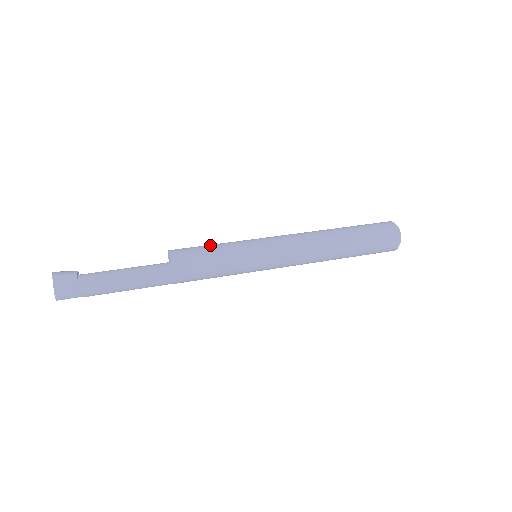
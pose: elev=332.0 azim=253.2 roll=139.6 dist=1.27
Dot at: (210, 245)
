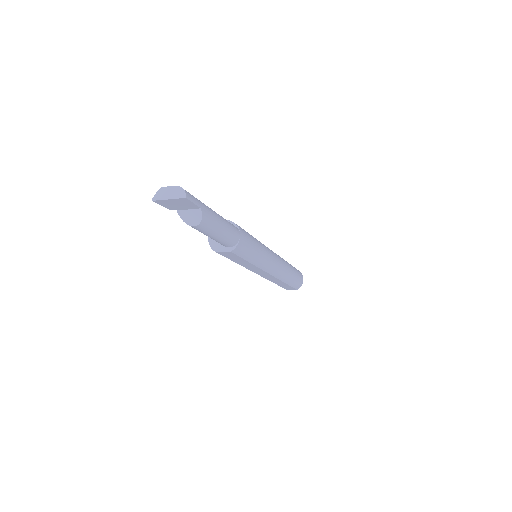
Dot at: occluded
